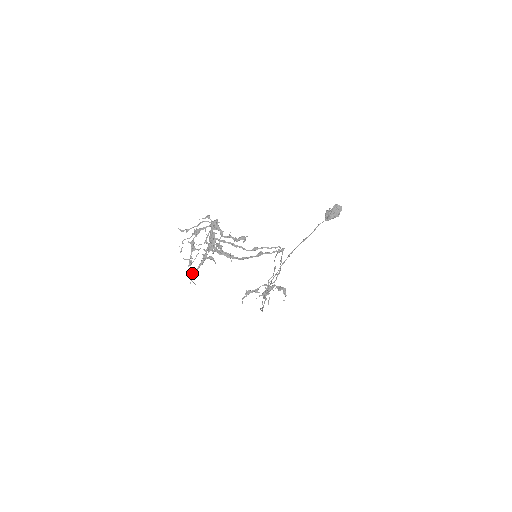
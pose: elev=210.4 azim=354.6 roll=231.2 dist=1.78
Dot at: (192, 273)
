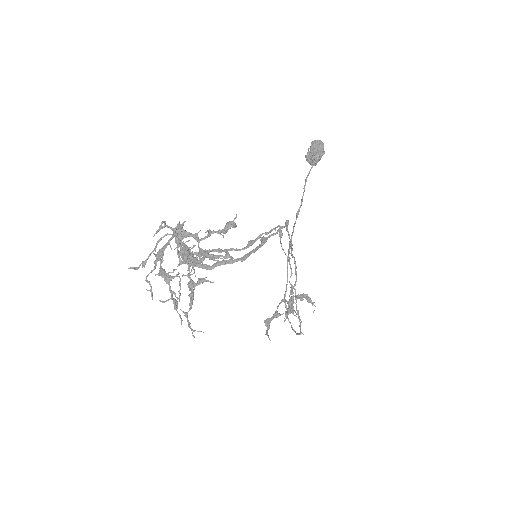
Dot at: occluded
